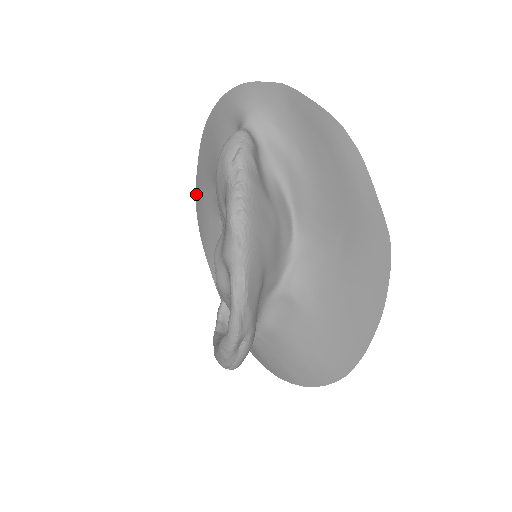
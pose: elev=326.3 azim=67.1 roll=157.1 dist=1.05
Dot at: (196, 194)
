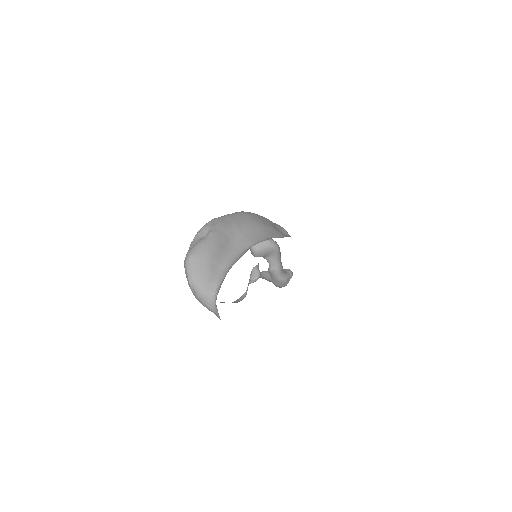
Dot at: occluded
